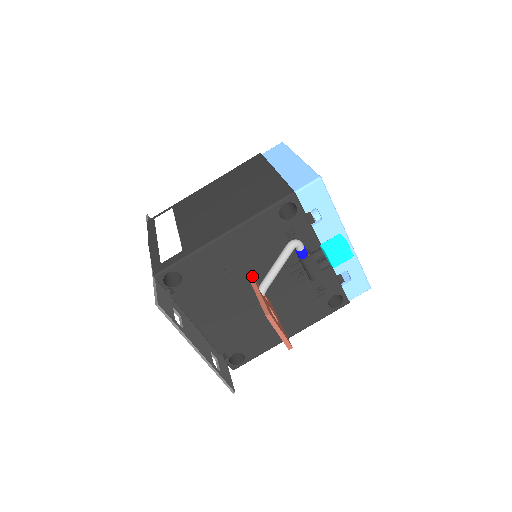
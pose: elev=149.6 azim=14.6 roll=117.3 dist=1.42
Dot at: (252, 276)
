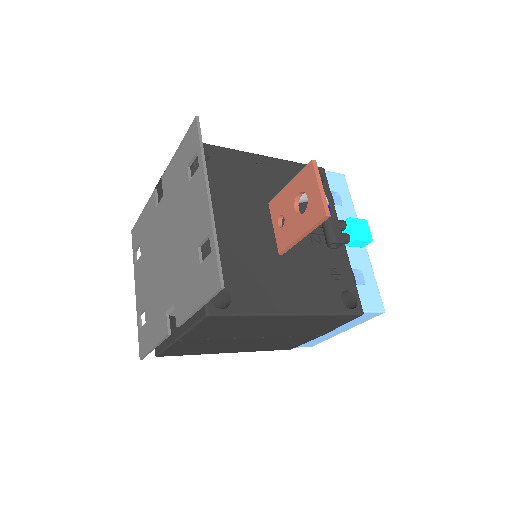
Dot at: occluded
